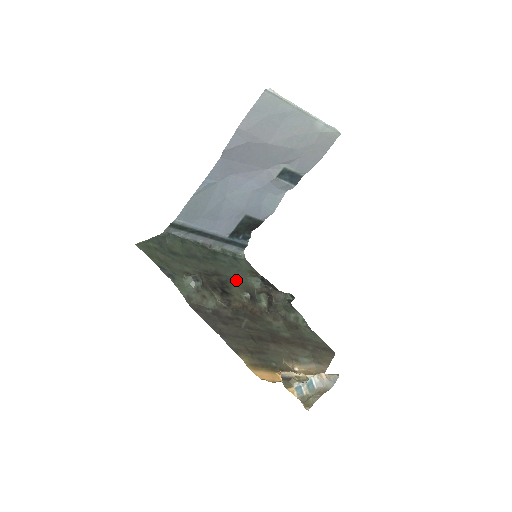
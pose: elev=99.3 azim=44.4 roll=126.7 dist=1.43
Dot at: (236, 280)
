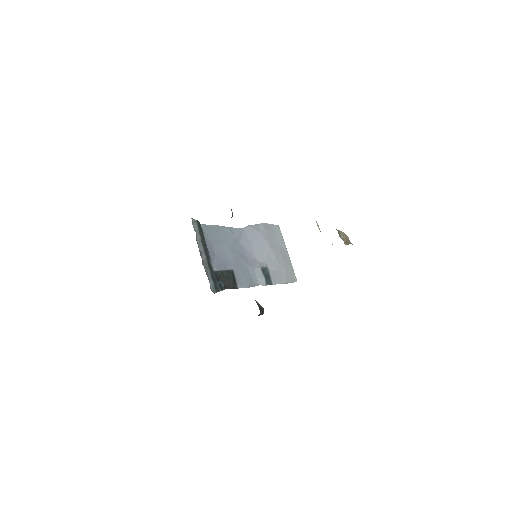
Dot at: occluded
